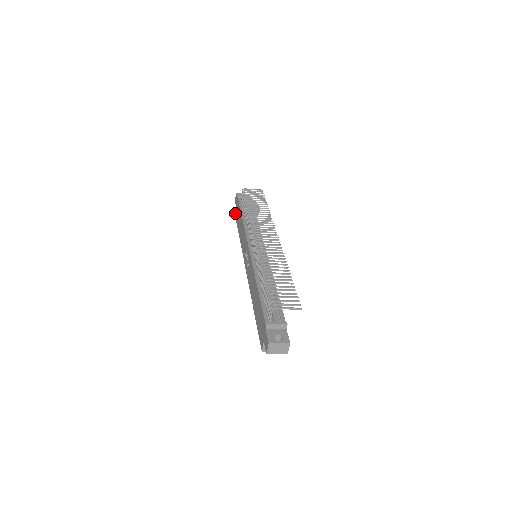
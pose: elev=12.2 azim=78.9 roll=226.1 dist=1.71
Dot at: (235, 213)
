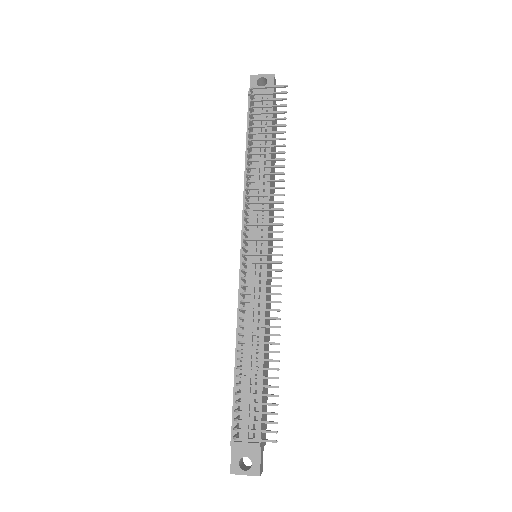
Dot at: occluded
